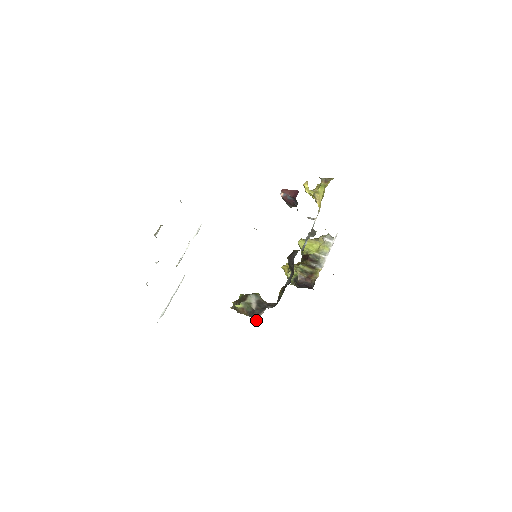
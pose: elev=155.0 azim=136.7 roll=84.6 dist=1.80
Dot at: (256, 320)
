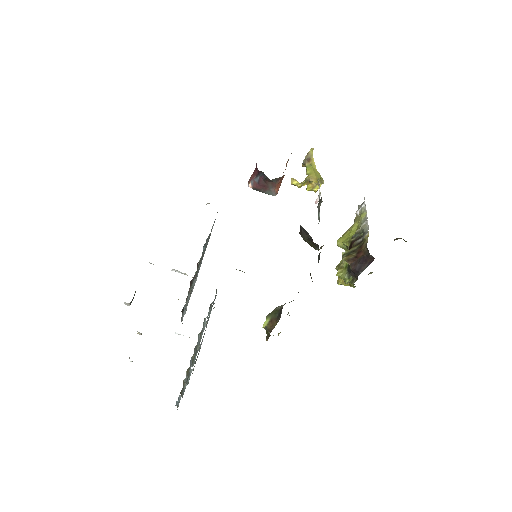
Dot at: occluded
